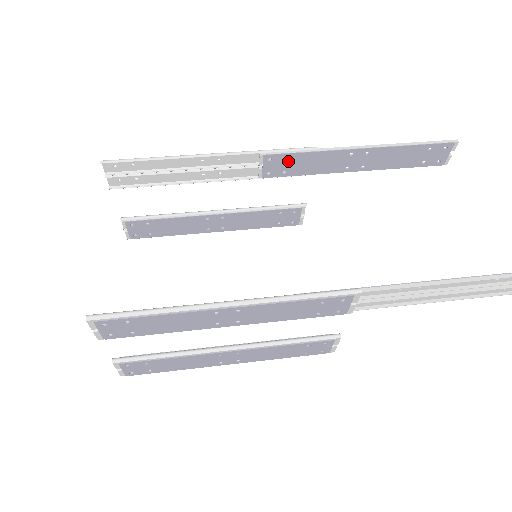
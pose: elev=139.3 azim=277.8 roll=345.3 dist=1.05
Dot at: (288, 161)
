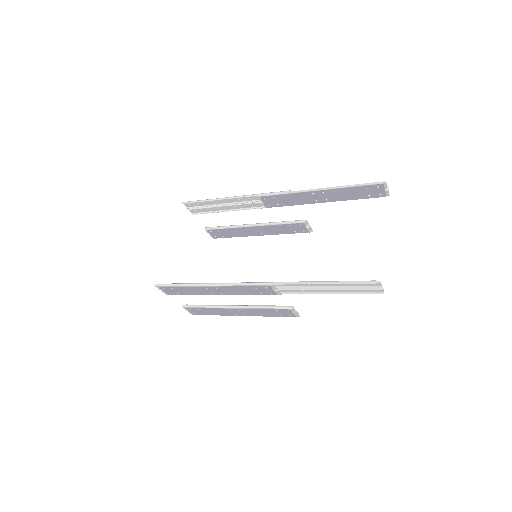
Dot at: (276, 199)
